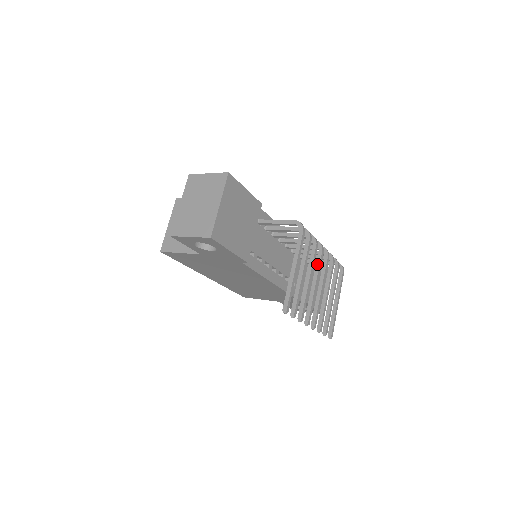
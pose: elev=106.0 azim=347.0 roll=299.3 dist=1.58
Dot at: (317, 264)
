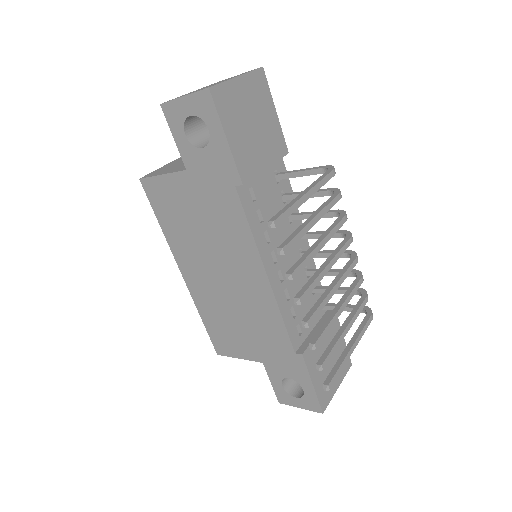
Dot at: (338, 247)
